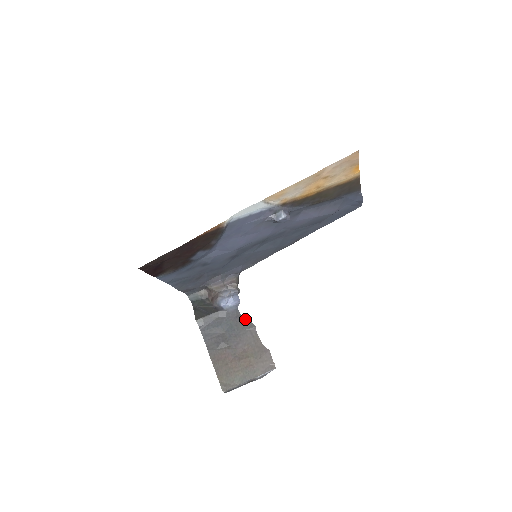
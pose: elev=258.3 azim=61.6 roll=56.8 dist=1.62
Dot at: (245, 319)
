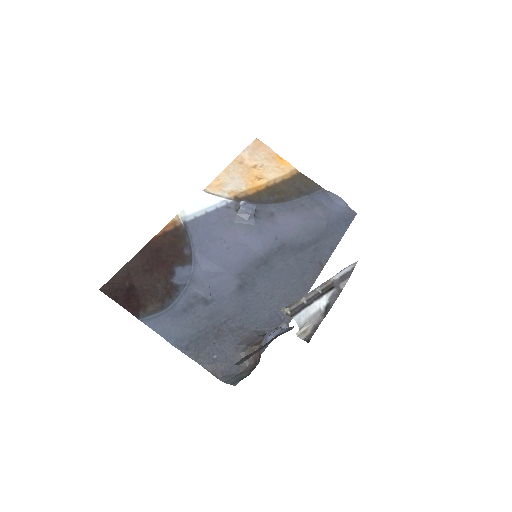
Dot at: occluded
